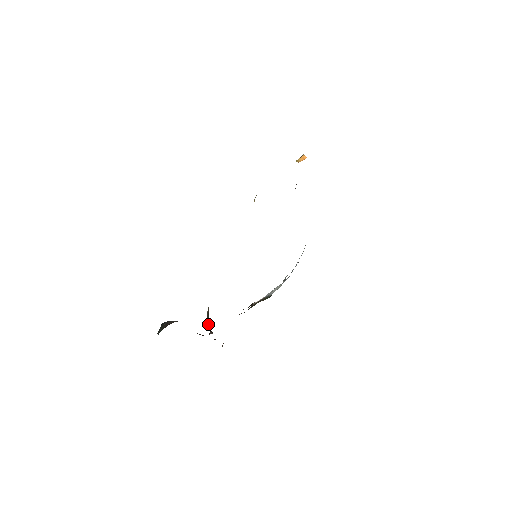
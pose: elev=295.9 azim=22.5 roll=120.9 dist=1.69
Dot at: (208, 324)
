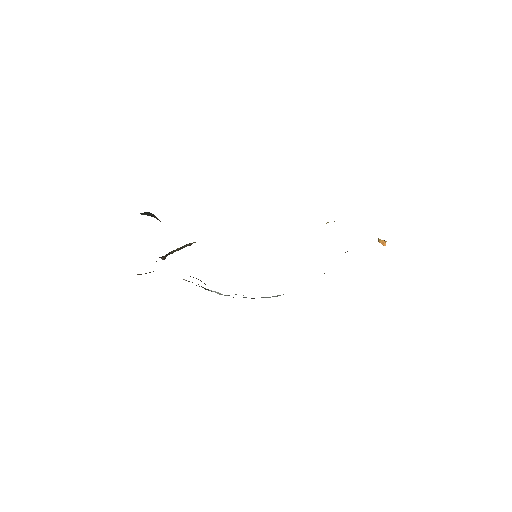
Dot at: (172, 251)
